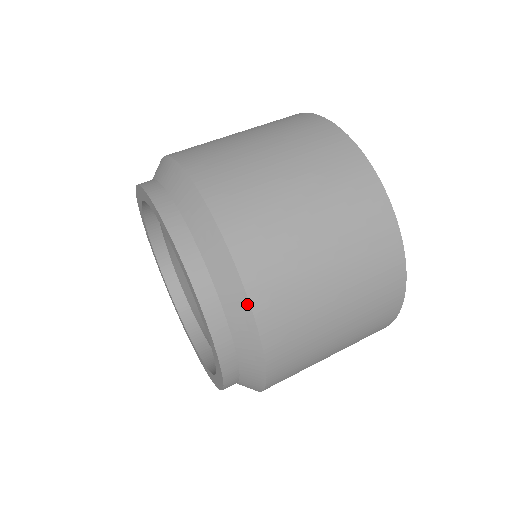
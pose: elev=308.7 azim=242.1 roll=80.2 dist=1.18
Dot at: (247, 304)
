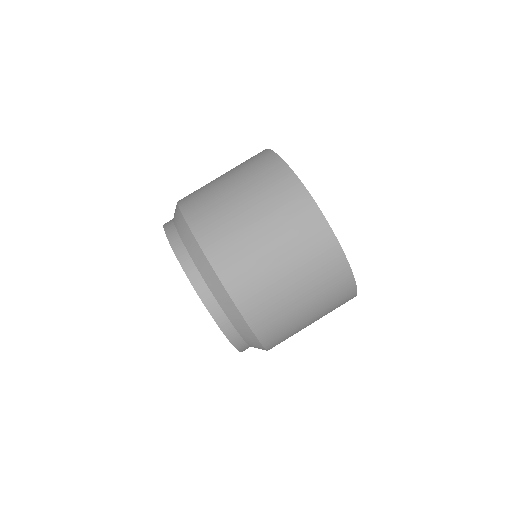
Dot at: (233, 303)
